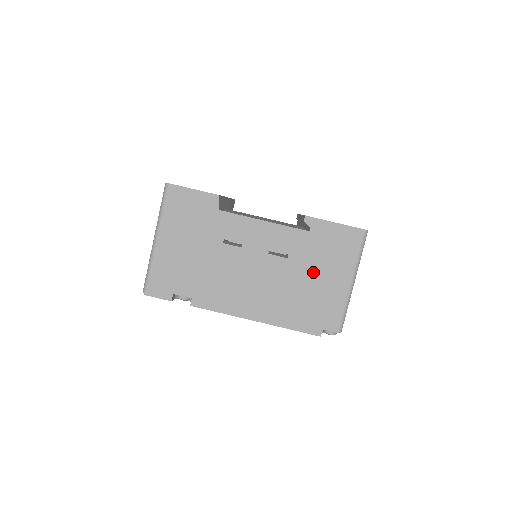
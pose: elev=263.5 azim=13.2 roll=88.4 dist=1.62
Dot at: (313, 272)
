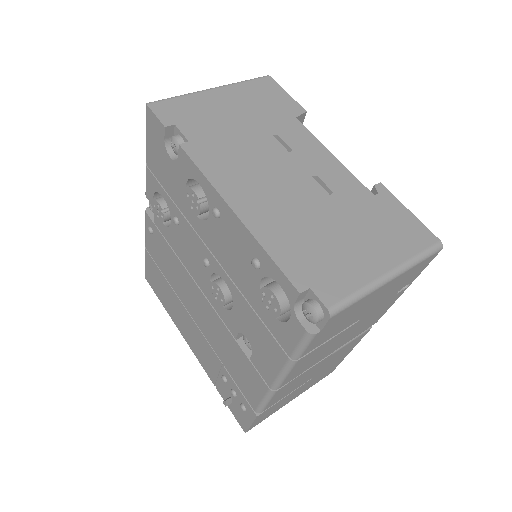
Dot at: (349, 227)
